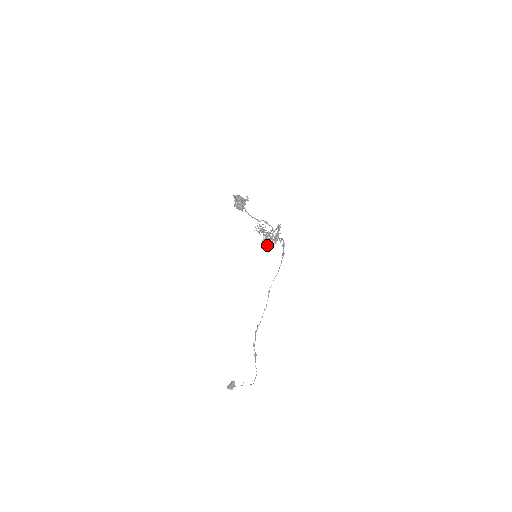
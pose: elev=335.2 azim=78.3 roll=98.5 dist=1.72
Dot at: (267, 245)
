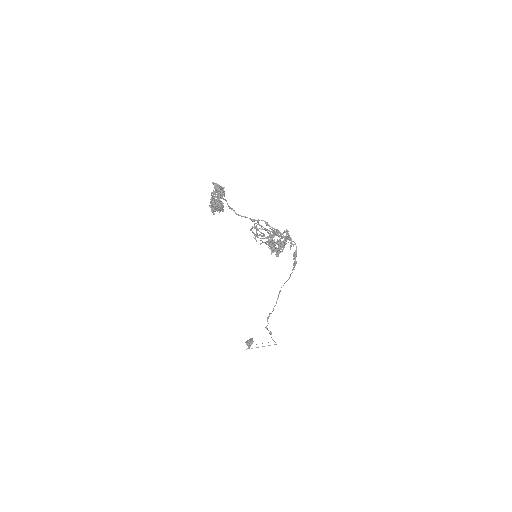
Dot at: (270, 249)
